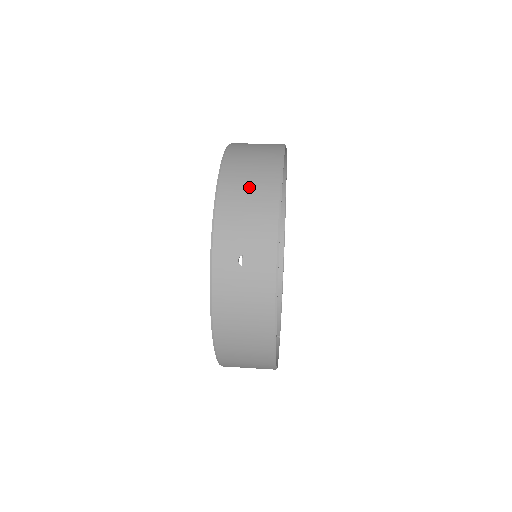
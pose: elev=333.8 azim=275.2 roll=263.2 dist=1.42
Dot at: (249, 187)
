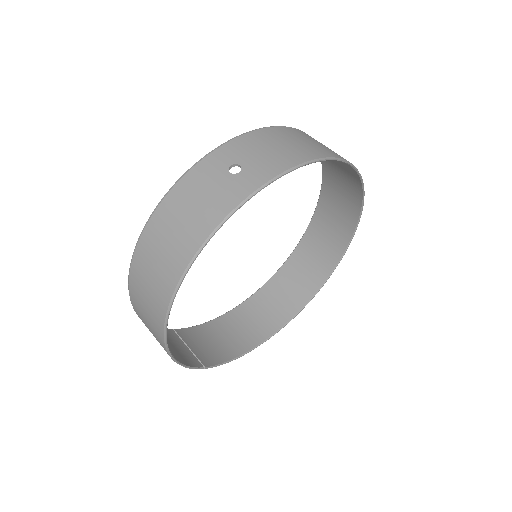
Dot at: (299, 141)
